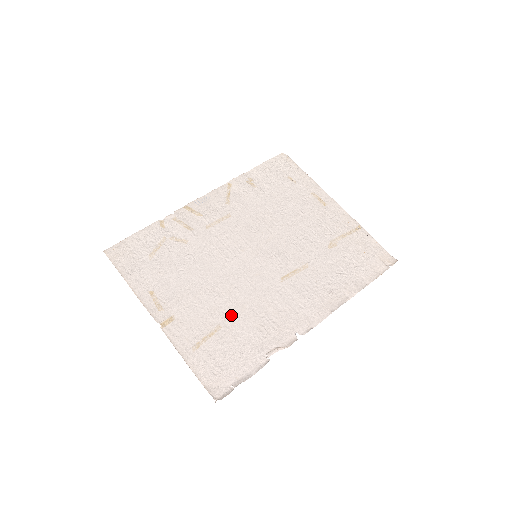
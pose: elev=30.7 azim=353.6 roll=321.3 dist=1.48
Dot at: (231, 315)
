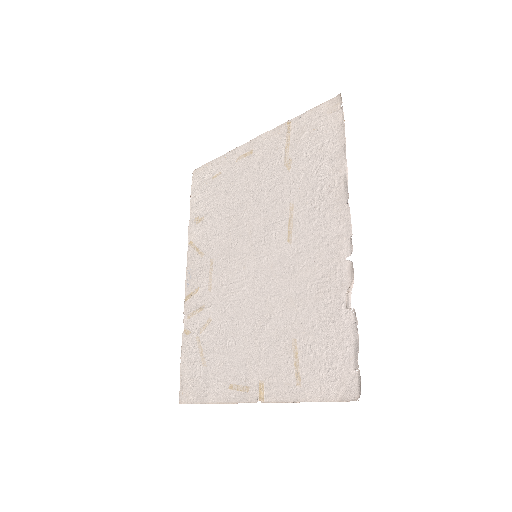
Dot at: (291, 320)
